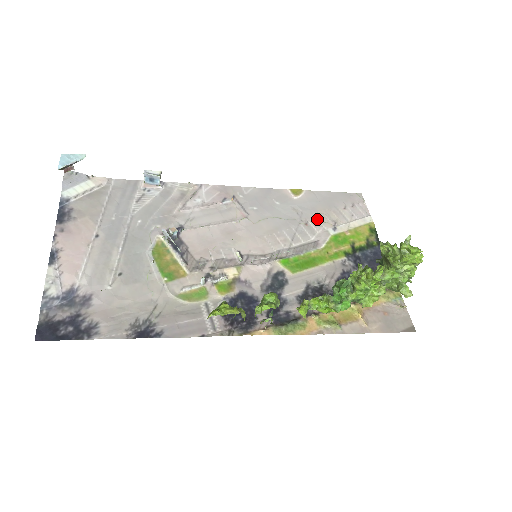
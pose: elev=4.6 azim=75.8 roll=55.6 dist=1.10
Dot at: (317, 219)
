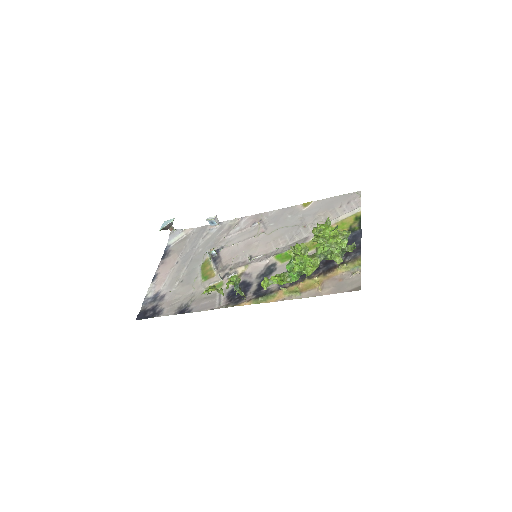
Dot at: (314, 221)
